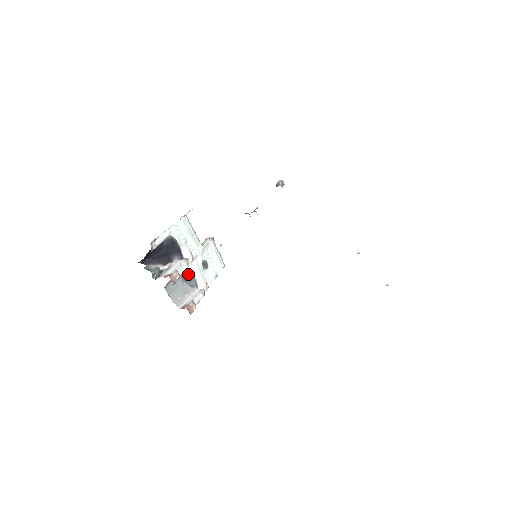
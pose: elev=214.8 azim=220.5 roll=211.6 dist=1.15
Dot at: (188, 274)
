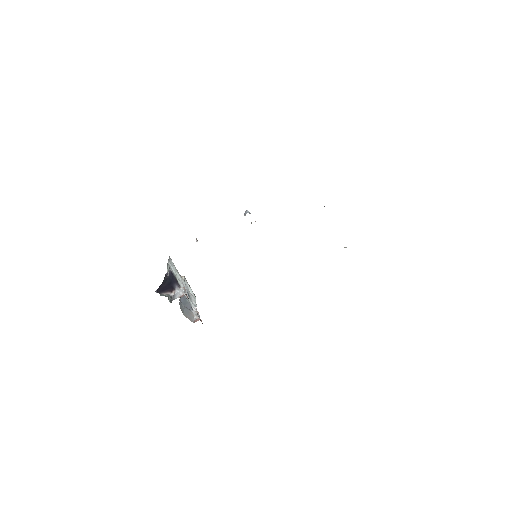
Dot at: (185, 300)
